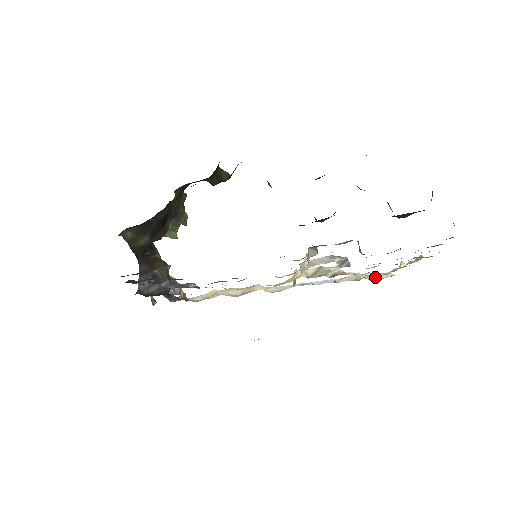
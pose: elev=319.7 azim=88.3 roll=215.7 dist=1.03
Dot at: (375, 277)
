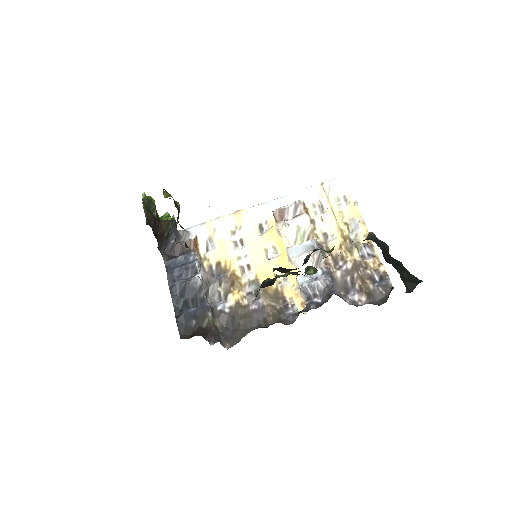
Dot at: (334, 194)
